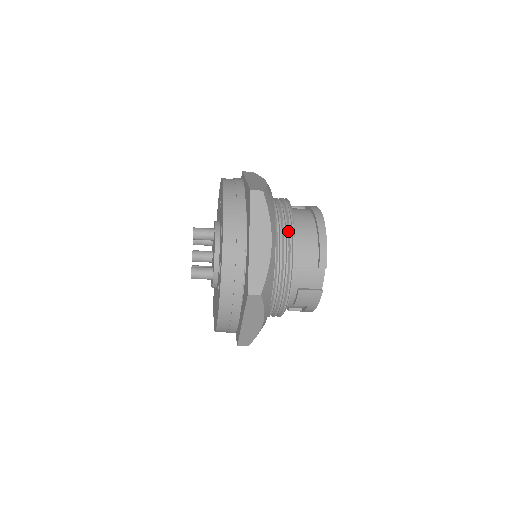
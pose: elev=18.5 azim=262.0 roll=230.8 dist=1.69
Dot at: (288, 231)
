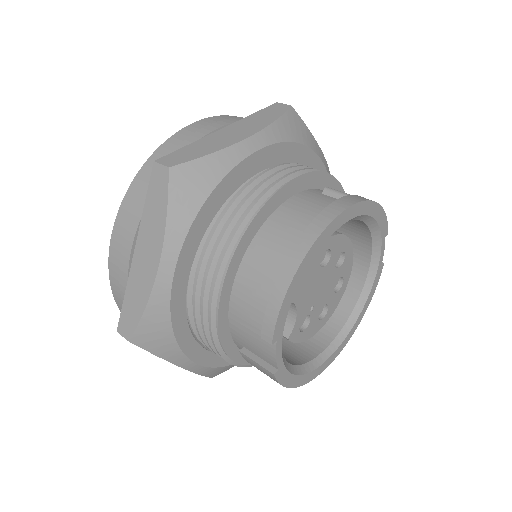
Dot at: (224, 249)
